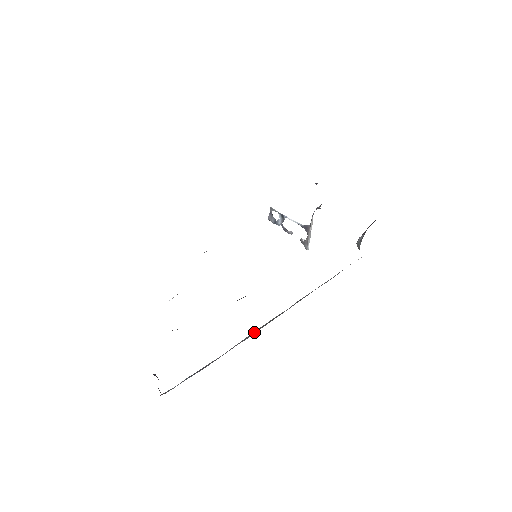
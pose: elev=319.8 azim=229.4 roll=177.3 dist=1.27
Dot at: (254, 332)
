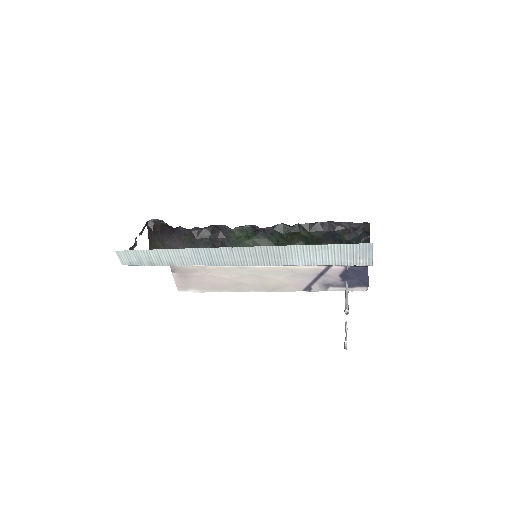
Dot at: occluded
